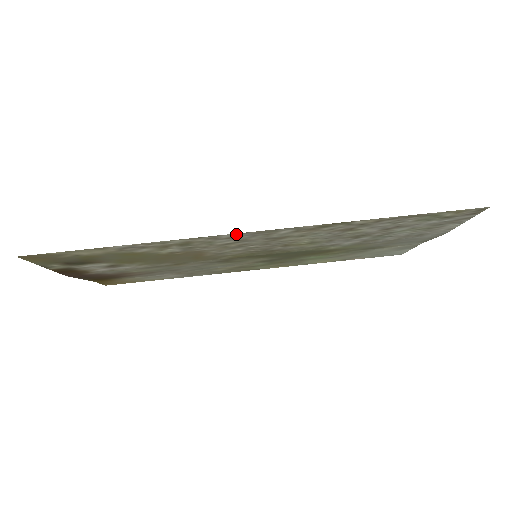
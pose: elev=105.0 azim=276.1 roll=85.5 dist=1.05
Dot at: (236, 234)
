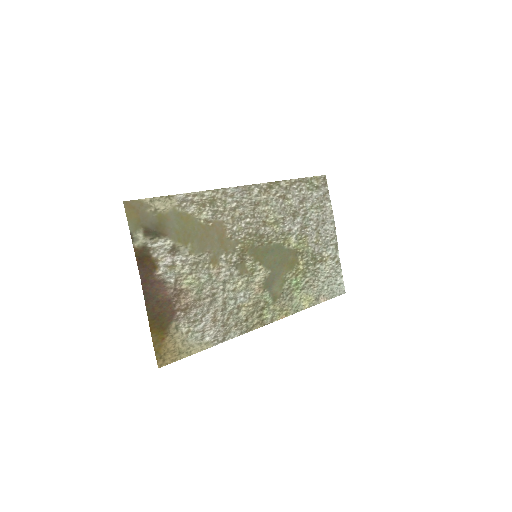
Dot at: (234, 189)
